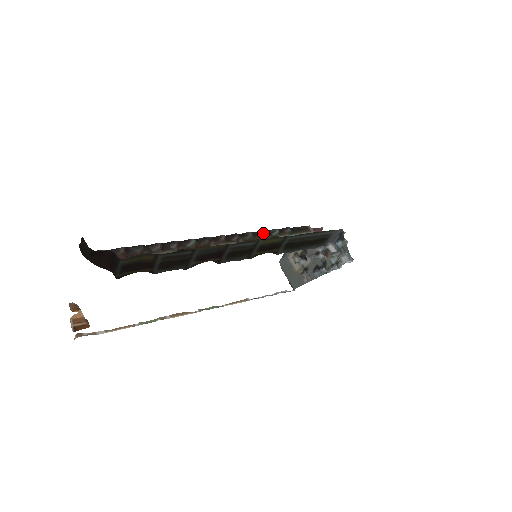
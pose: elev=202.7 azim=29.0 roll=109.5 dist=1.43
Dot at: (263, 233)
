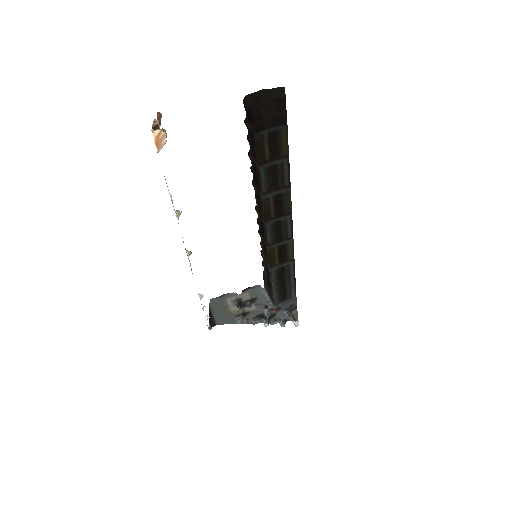
Dot at: occluded
